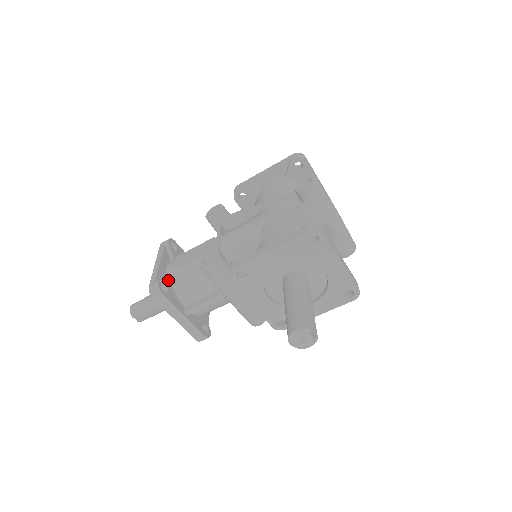
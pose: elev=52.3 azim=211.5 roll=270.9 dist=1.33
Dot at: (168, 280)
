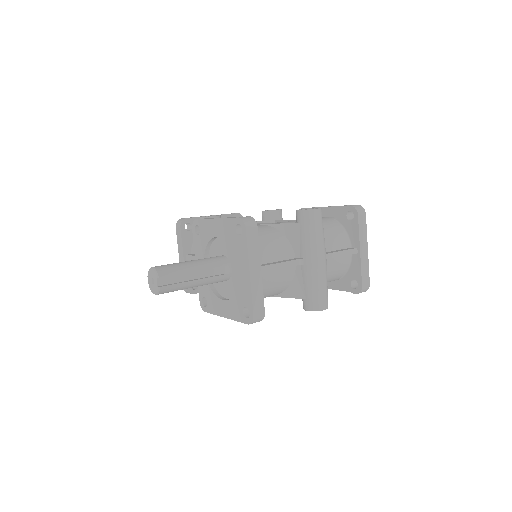
Dot at: occluded
